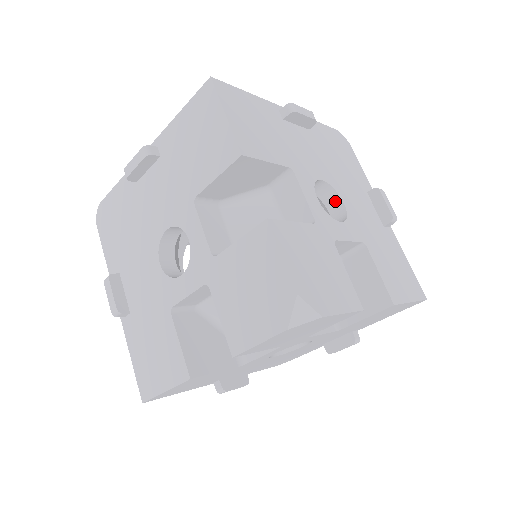
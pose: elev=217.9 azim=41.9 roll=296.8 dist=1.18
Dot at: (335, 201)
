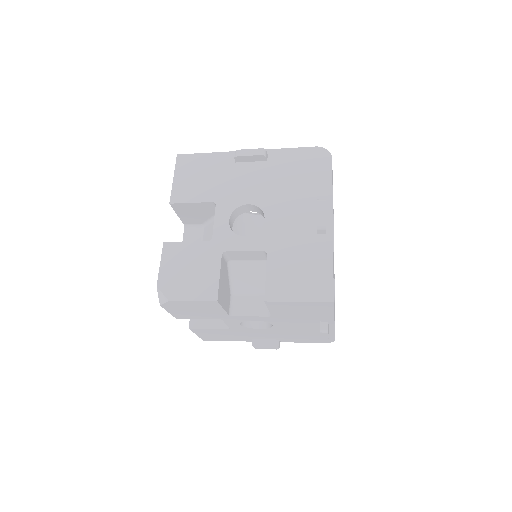
Dot at: occluded
